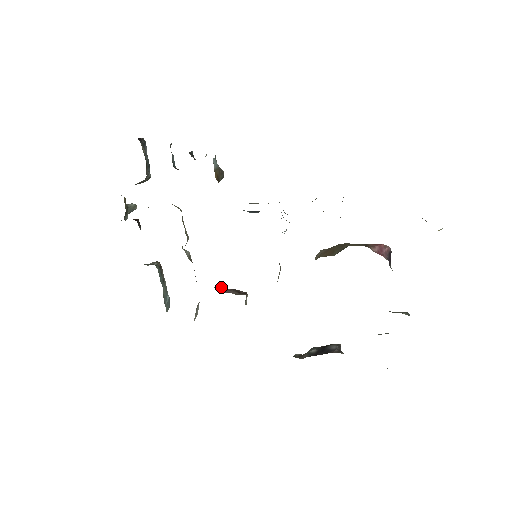
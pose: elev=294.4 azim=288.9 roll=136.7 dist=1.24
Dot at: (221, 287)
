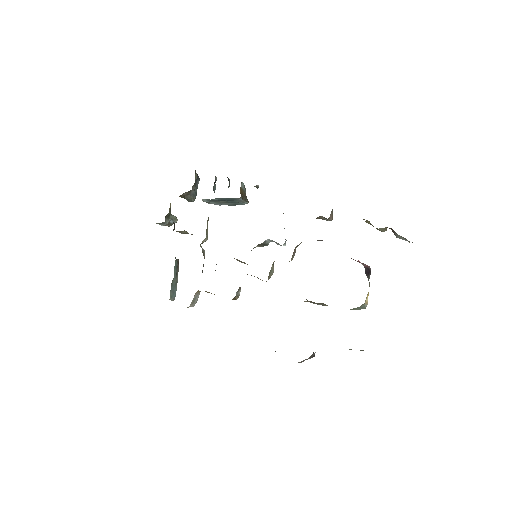
Dot at: occluded
